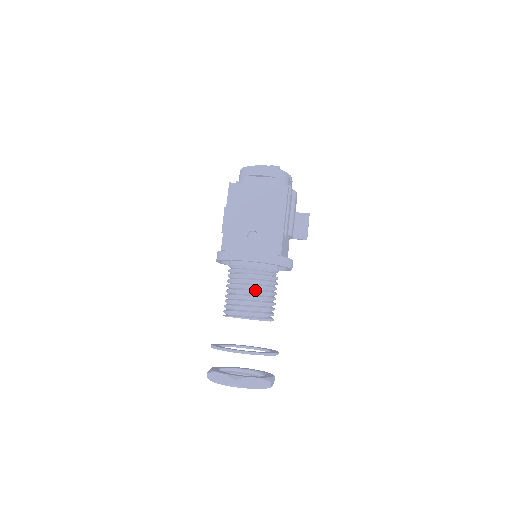
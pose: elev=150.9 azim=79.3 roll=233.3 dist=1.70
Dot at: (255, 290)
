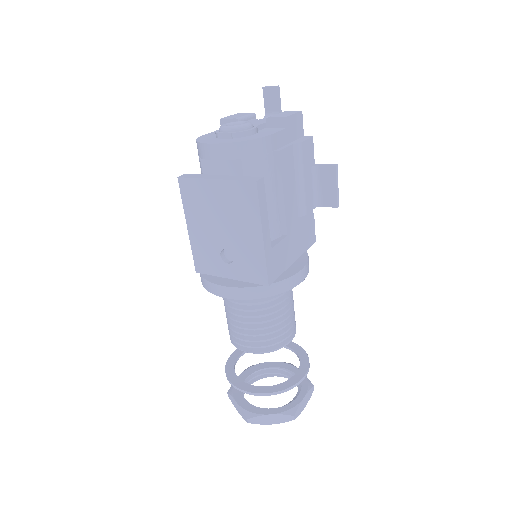
Dot at: (251, 321)
